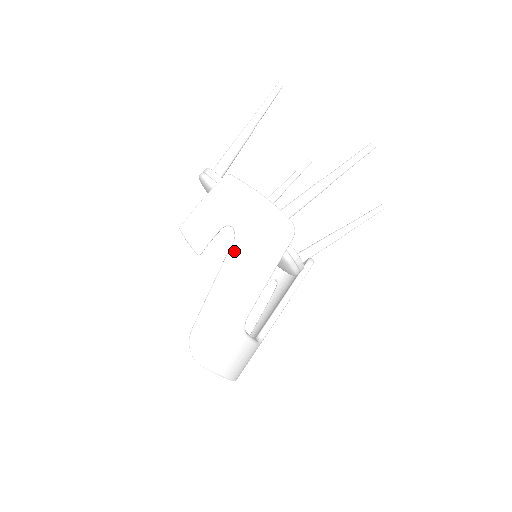
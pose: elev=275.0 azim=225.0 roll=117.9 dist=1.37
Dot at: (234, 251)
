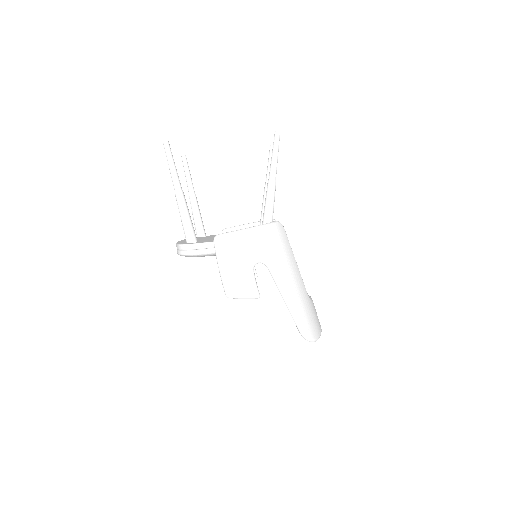
Dot at: (276, 273)
